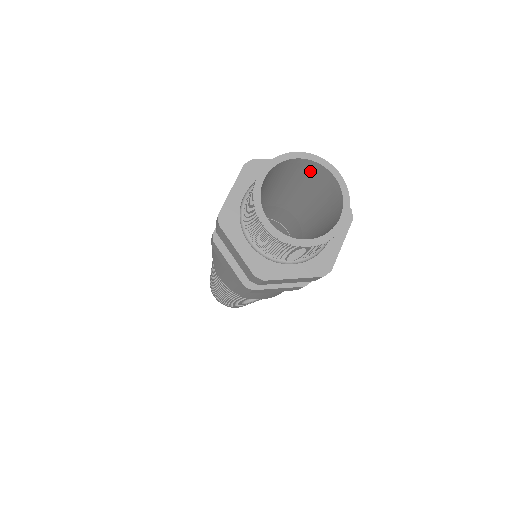
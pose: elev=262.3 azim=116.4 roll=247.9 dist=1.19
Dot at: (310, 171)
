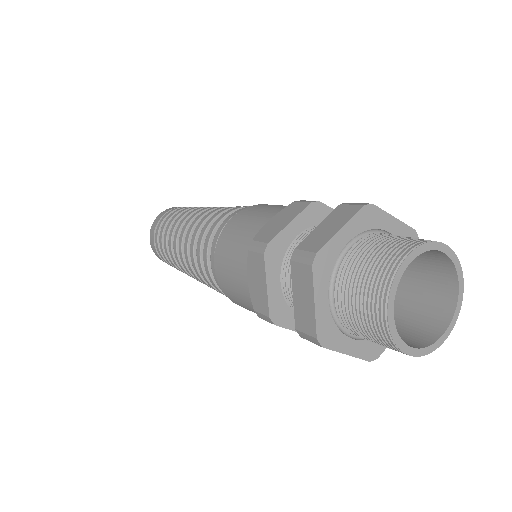
Dot at: (432, 261)
